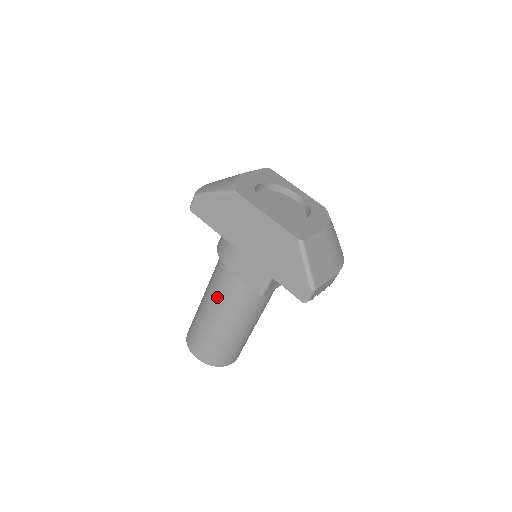
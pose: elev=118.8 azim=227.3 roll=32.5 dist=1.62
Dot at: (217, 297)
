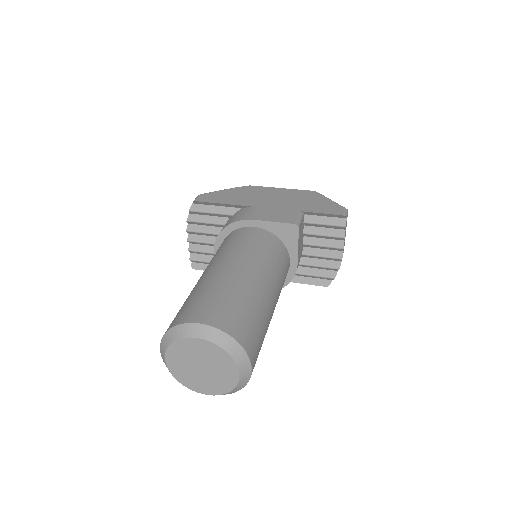
Dot at: (235, 251)
